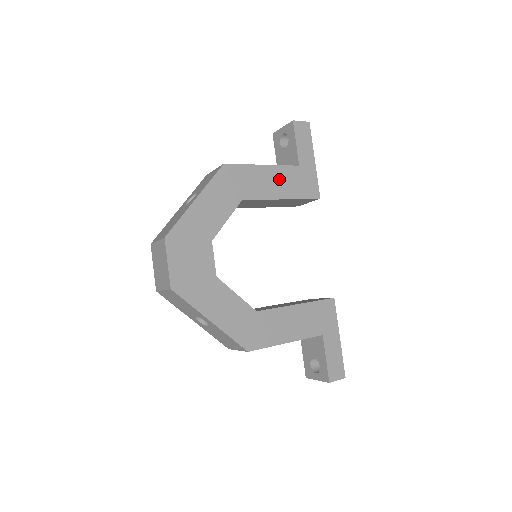
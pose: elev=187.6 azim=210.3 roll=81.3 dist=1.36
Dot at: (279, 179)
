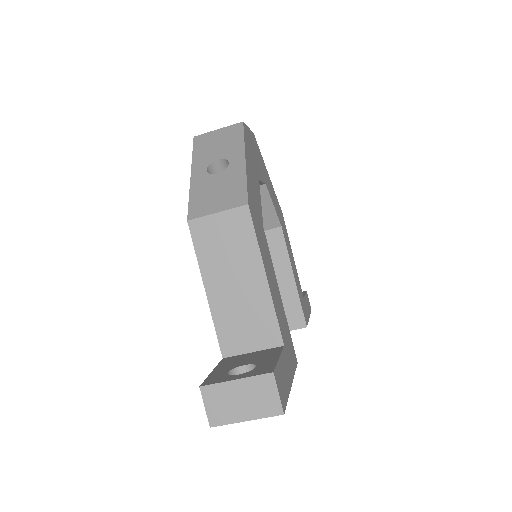
Dot at: (296, 273)
